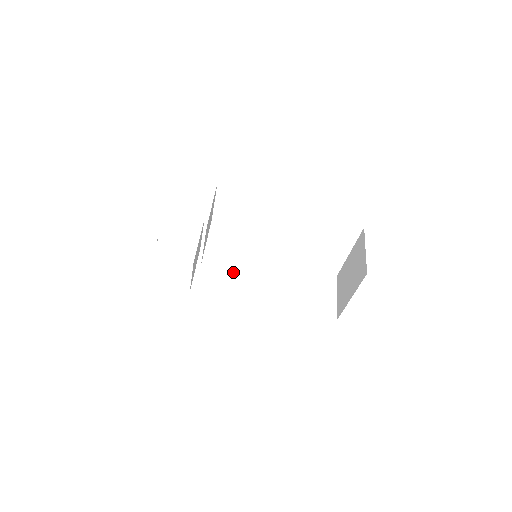
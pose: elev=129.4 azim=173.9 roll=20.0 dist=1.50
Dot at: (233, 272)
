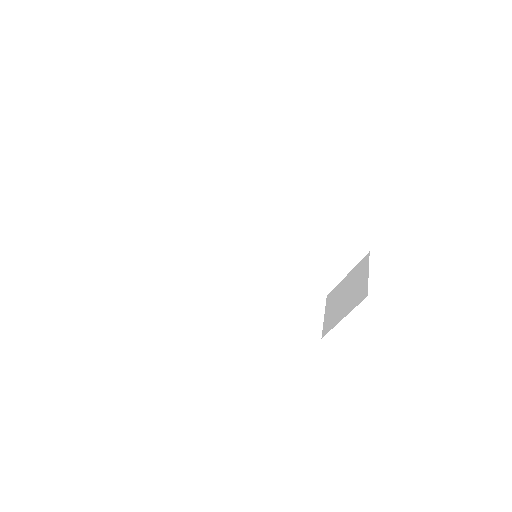
Dot at: (227, 268)
